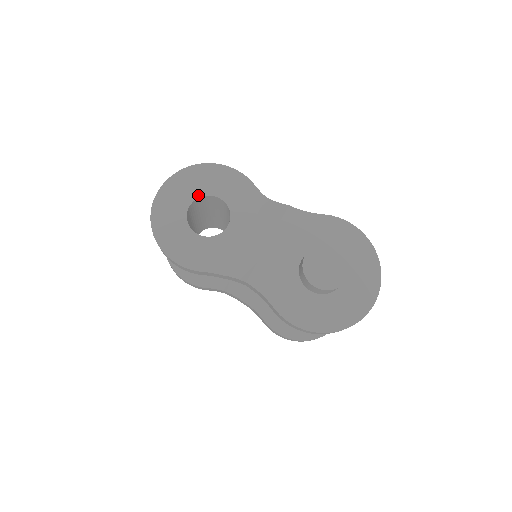
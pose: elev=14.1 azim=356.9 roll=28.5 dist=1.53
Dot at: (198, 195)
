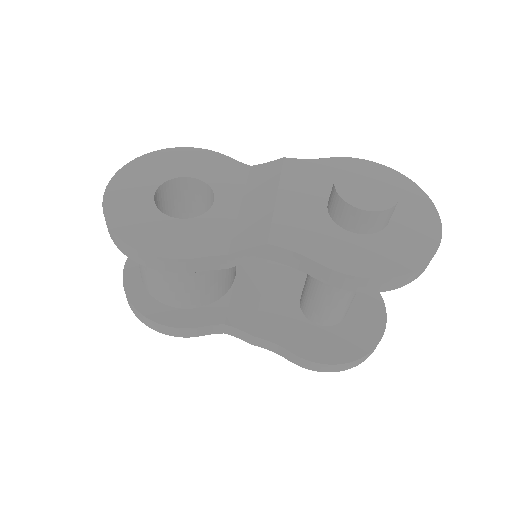
Dot at: (163, 180)
